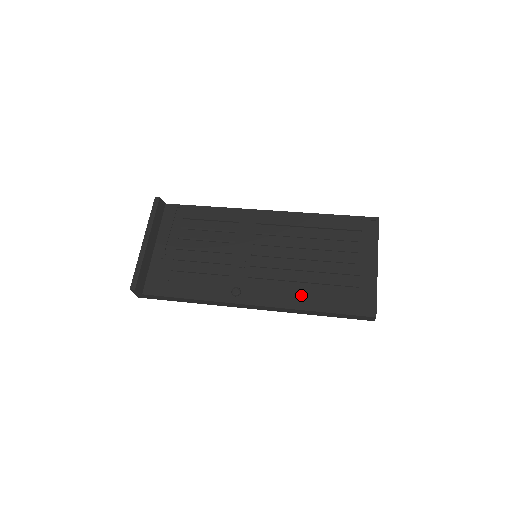
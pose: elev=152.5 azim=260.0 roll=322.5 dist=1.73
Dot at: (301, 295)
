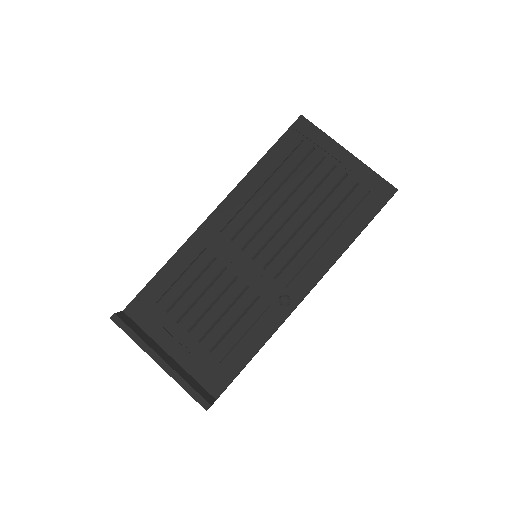
Dot at: (330, 241)
